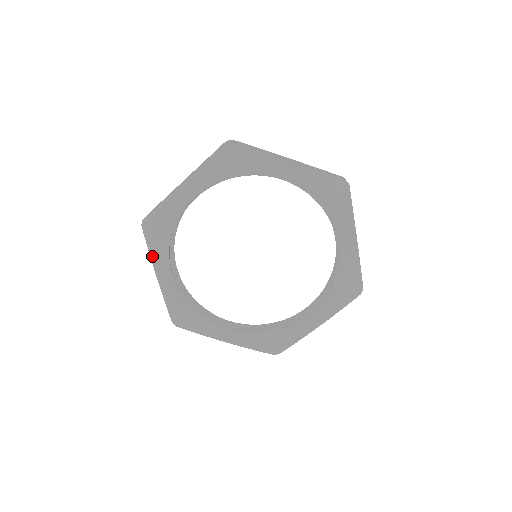
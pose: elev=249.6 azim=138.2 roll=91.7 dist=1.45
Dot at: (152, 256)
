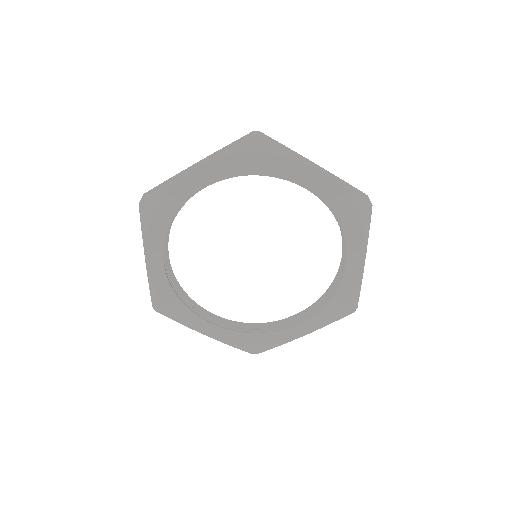
Dot at: (185, 325)
